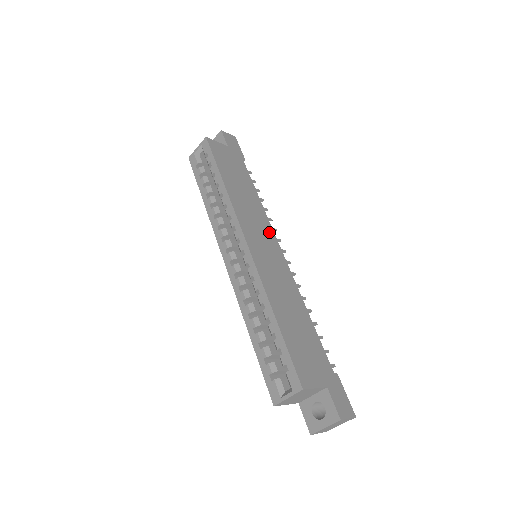
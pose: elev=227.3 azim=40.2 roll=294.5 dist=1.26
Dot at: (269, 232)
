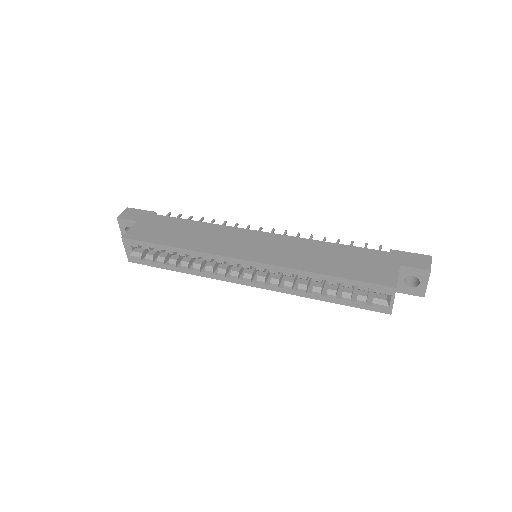
Dot at: (240, 233)
